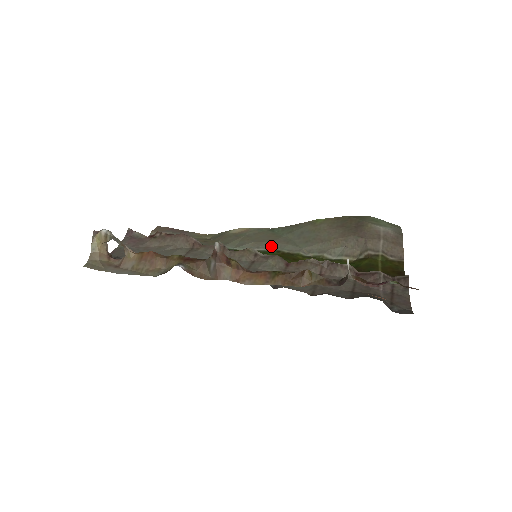
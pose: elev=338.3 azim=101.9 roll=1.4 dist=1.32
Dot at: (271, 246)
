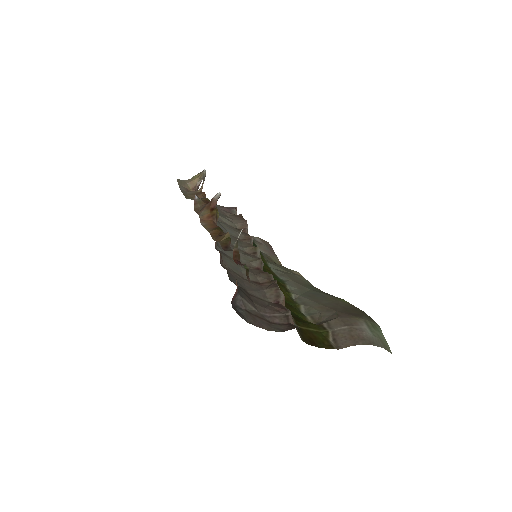
Dot at: (287, 280)
